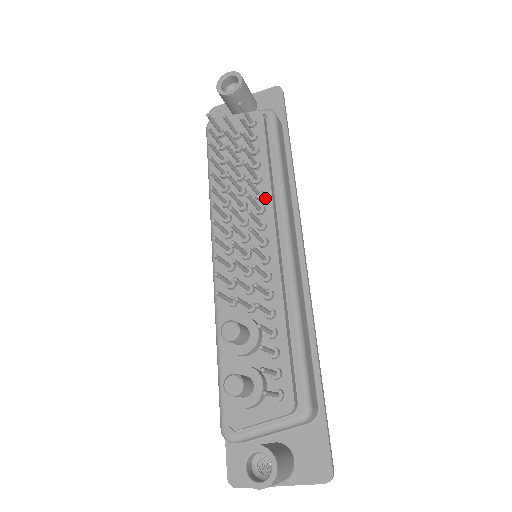
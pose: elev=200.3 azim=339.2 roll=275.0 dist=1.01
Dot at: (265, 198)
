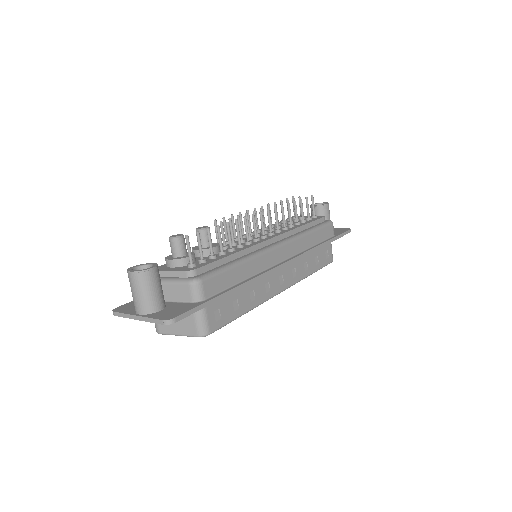
Dot at: (286, 230)
